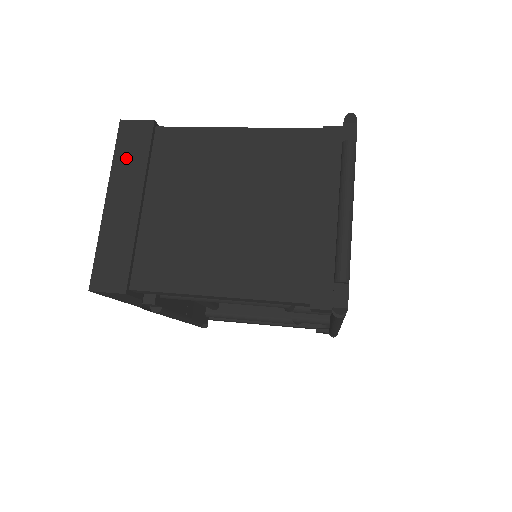
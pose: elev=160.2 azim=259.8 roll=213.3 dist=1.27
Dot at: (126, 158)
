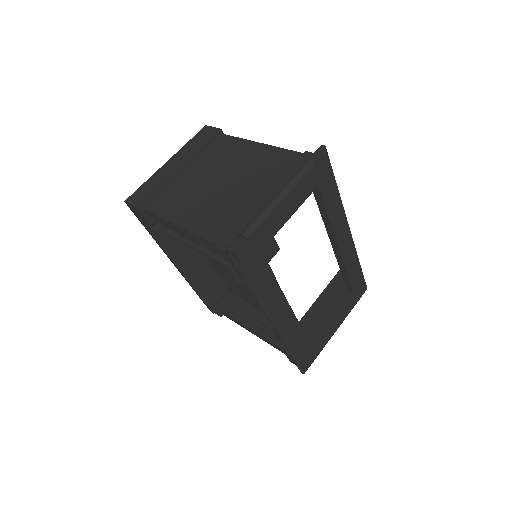
Dot at: (193, 144)
